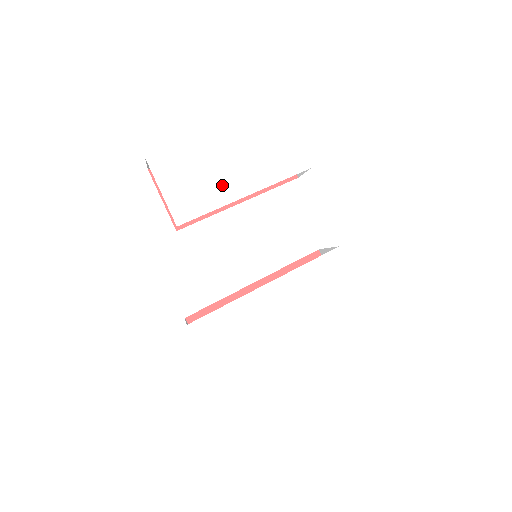
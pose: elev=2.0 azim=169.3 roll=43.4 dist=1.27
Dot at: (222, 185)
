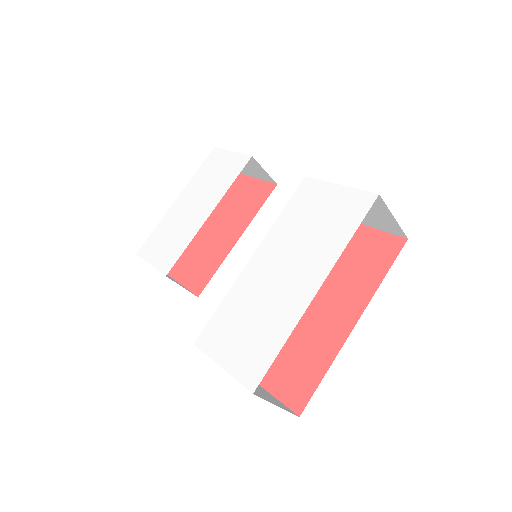
Dot at: (190, 224)
